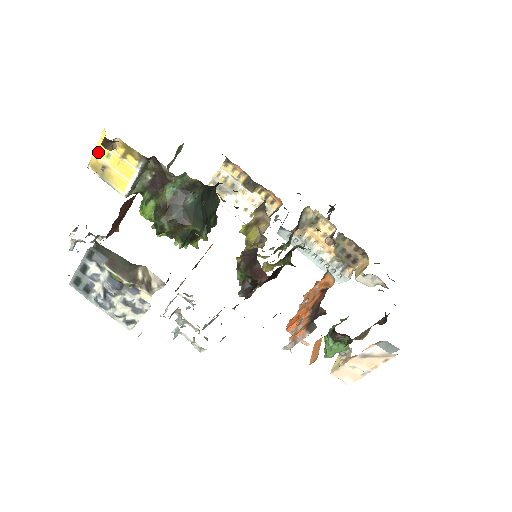
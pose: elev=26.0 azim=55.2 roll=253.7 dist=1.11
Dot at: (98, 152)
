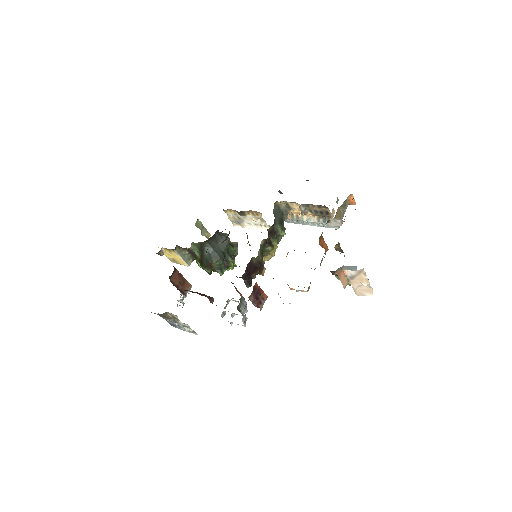
Dot at: (166, 255)
